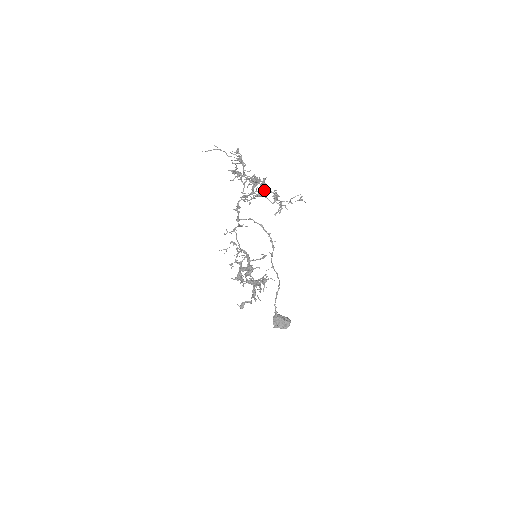
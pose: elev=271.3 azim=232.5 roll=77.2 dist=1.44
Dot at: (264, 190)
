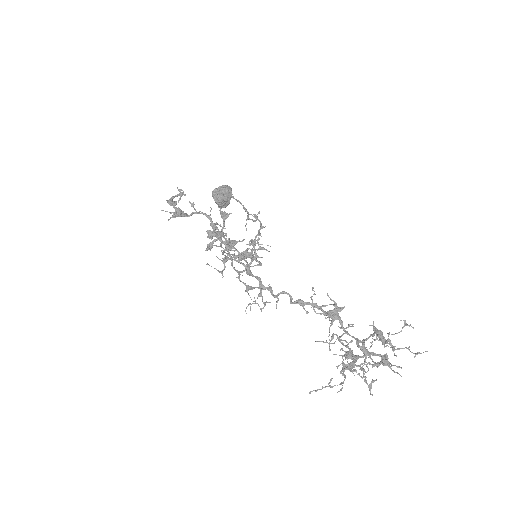
Dot at: (342, 309)
